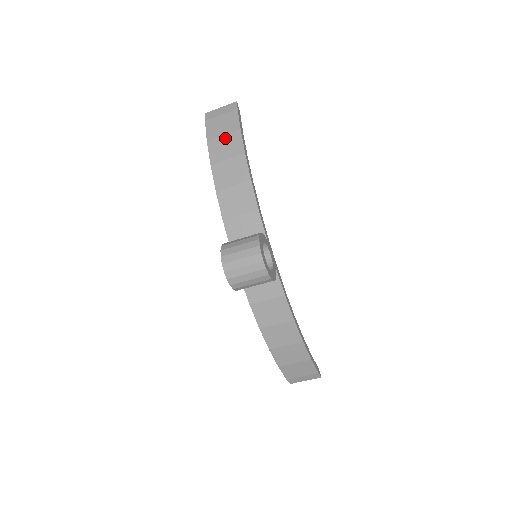
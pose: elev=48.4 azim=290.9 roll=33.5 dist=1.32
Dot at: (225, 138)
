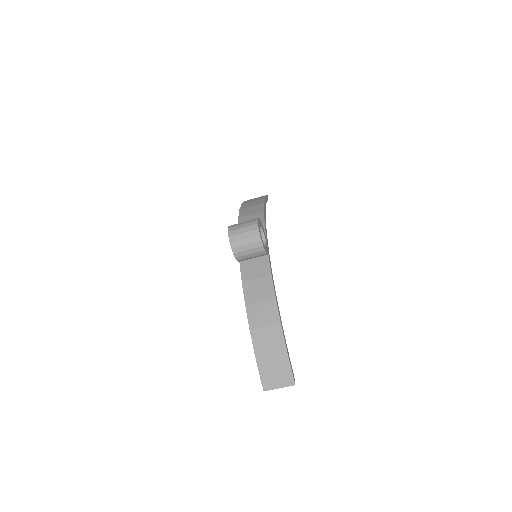
Dot at: (254, 201)
